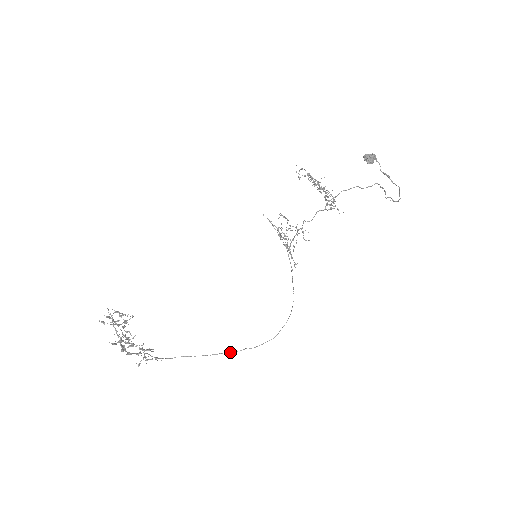
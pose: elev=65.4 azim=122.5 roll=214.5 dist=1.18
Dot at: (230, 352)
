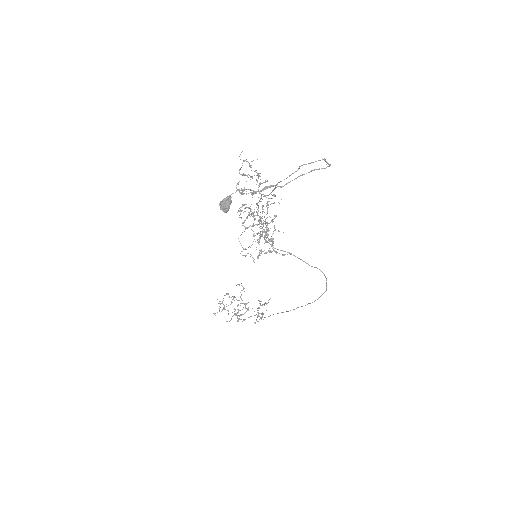
Dot at: occluded
